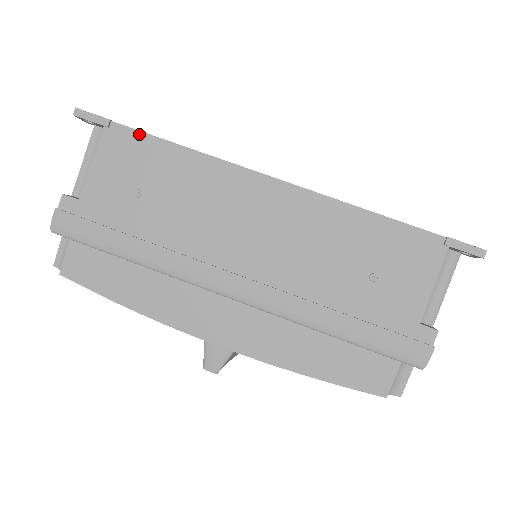
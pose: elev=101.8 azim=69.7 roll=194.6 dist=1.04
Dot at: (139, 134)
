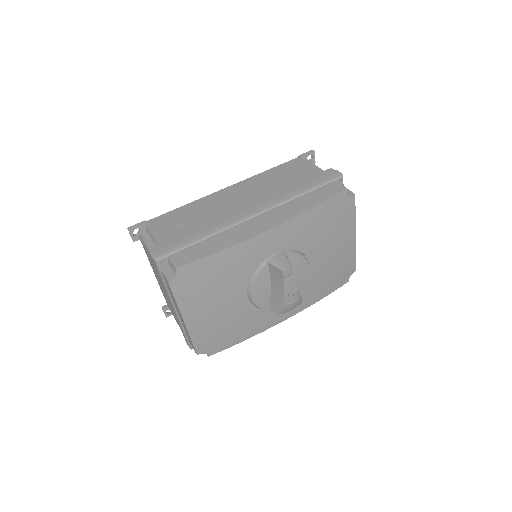
Dot at: (162, 216)
